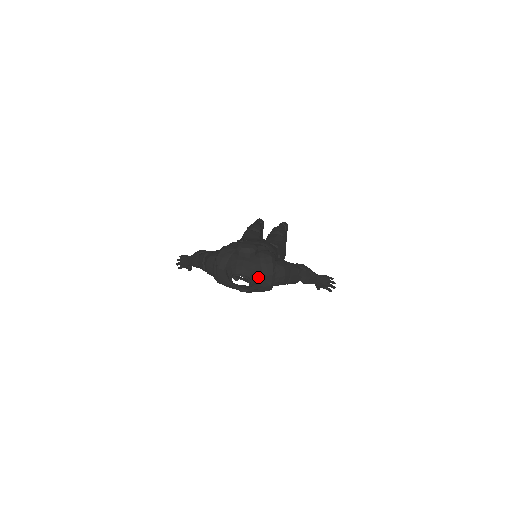
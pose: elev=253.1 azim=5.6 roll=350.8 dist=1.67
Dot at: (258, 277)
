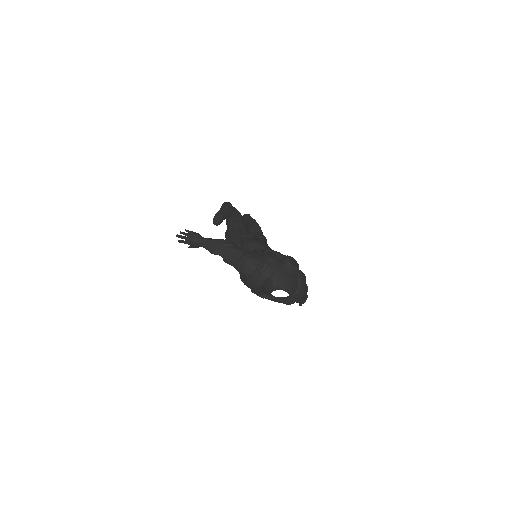
Dot at: occluded
